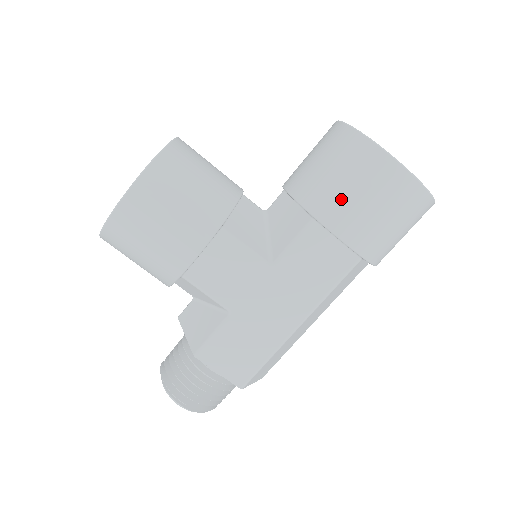
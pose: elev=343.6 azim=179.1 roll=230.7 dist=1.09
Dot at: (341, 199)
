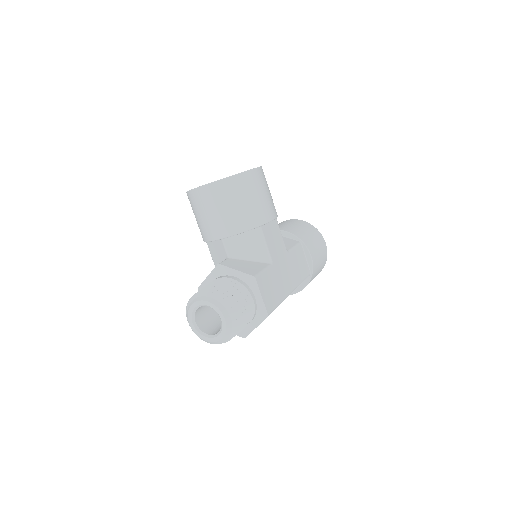
Dot at: (310, 240)
